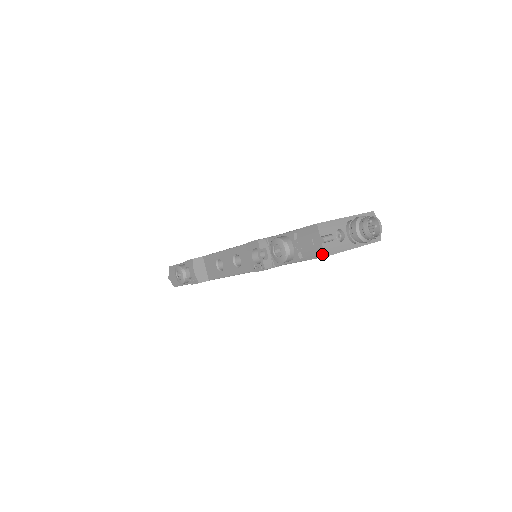
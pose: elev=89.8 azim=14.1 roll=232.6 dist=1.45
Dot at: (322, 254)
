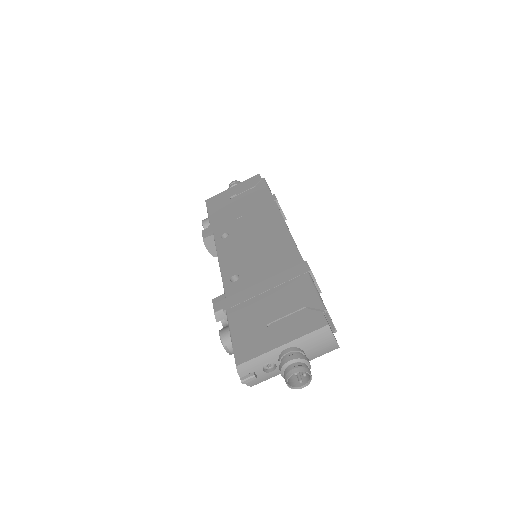
Dot at: (248, 384)
